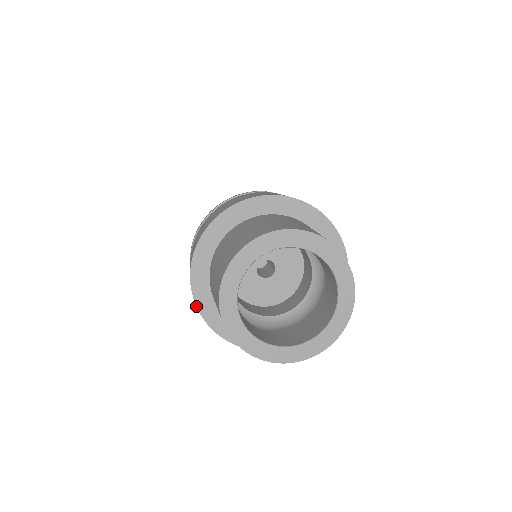
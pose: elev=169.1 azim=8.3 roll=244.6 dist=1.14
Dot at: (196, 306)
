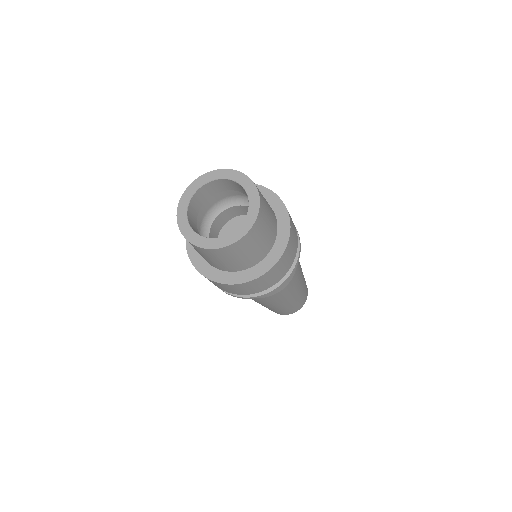
Dot at: occluded
